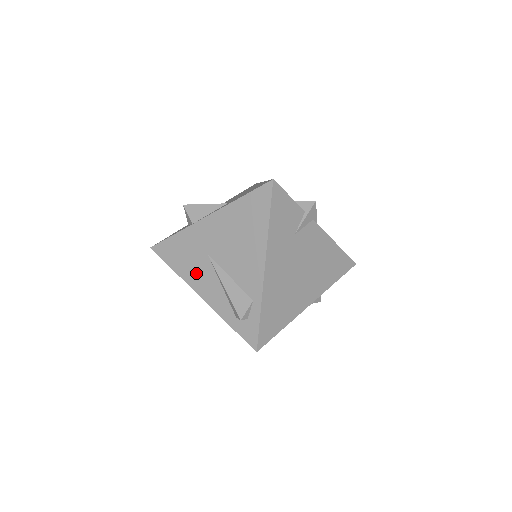
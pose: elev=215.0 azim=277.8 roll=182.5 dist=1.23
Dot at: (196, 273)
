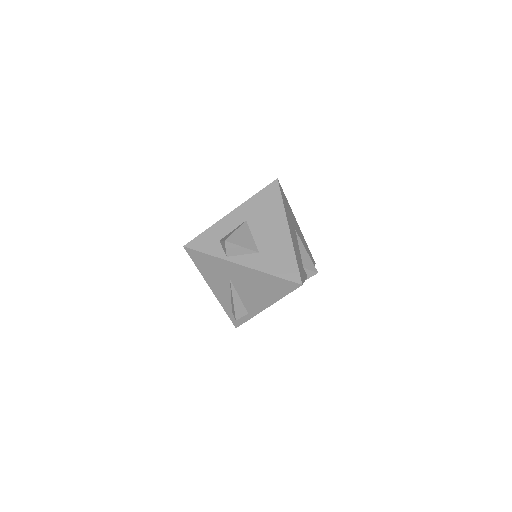
Dot at: (215, 281)
